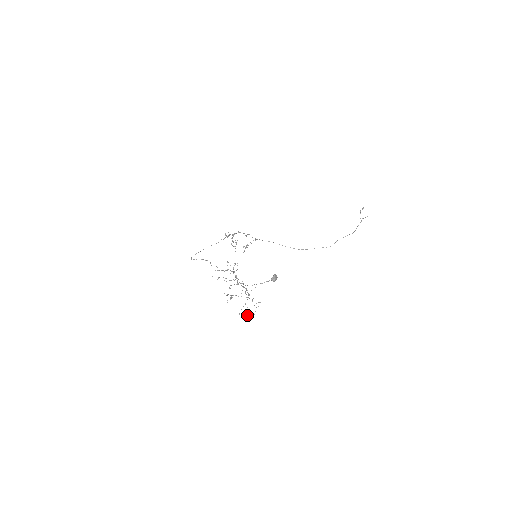
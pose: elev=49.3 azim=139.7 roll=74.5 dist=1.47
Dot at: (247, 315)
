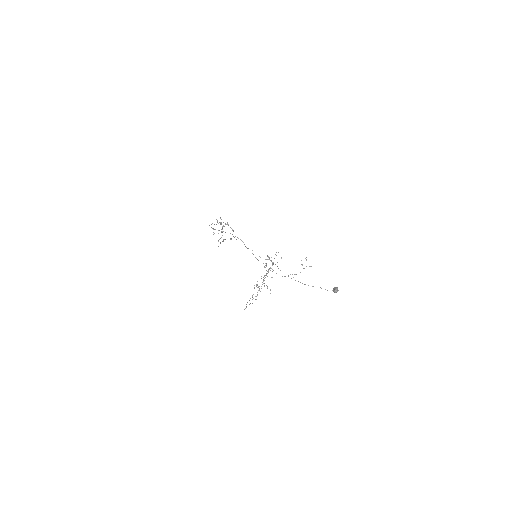
Dot at: occluded
